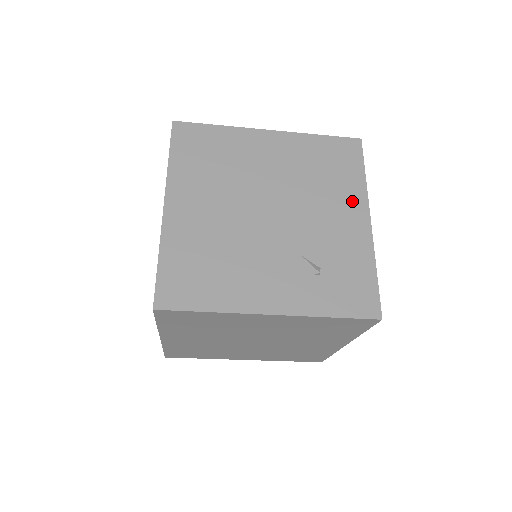
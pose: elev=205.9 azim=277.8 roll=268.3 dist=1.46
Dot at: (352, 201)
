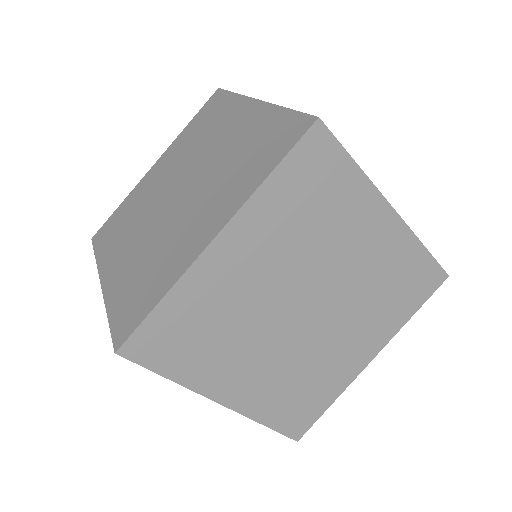
Dot at: occluded
